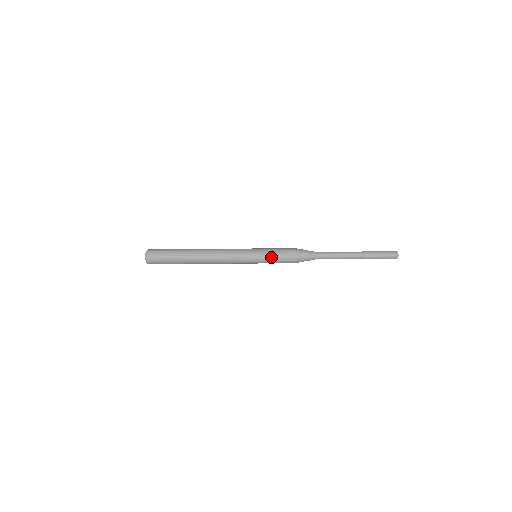
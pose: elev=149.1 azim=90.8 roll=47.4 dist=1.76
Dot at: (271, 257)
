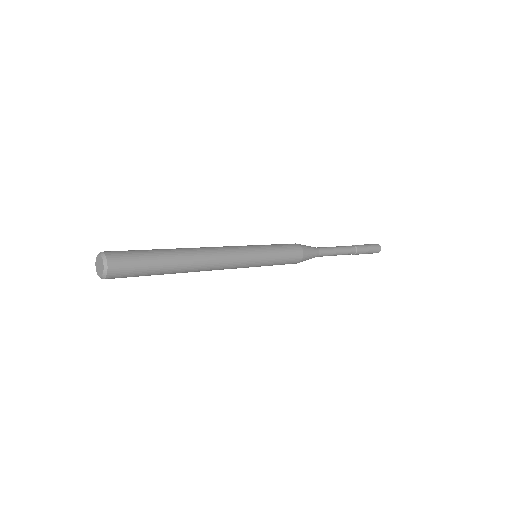
Dot at: (278, 260)
